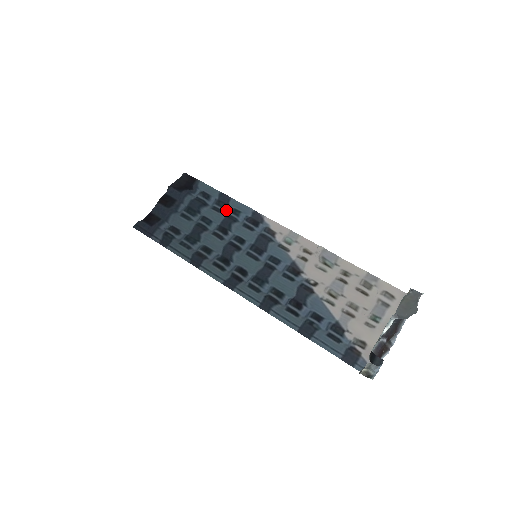
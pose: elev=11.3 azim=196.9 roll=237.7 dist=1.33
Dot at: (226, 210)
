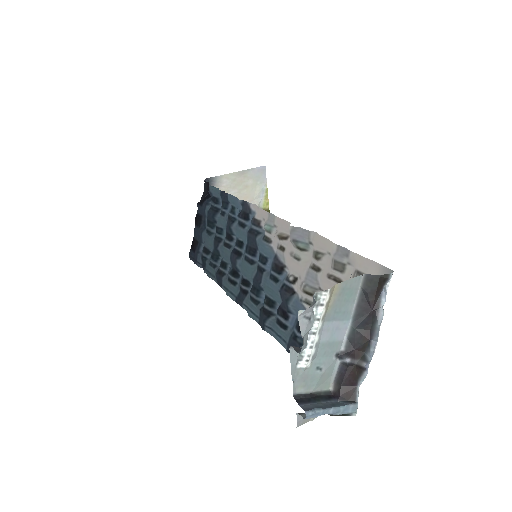
Dot at: (229, 210)
